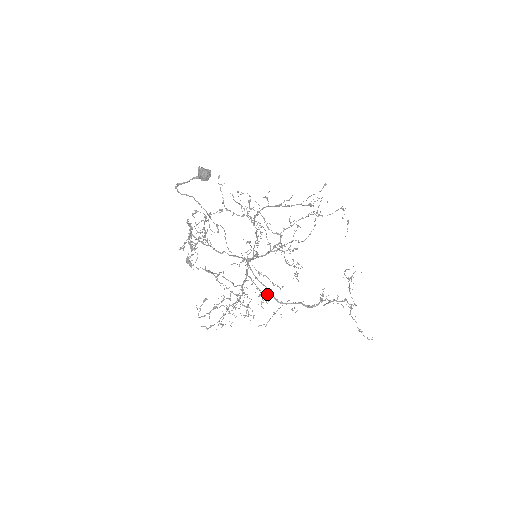
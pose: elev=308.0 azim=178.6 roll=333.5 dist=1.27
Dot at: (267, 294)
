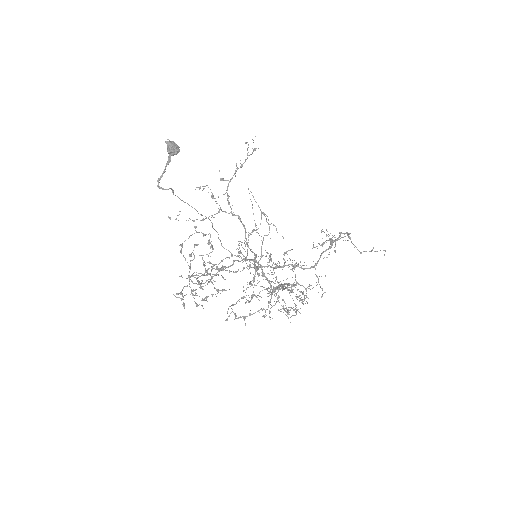
Dot at: (297, 266)
